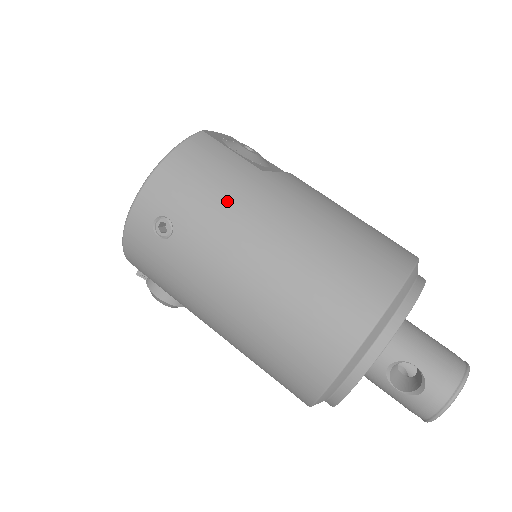
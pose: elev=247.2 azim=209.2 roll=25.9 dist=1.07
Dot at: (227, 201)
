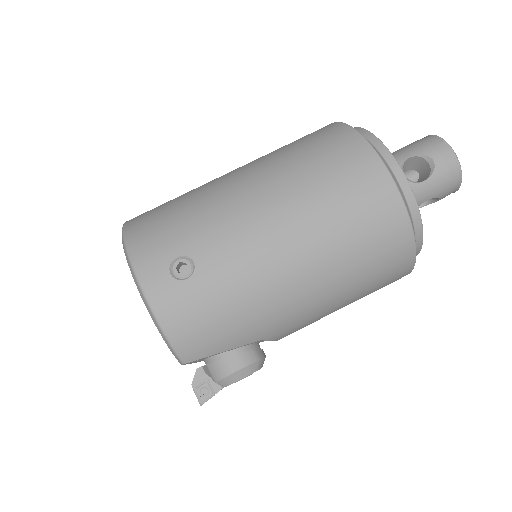
Dot at: (198, 205)
